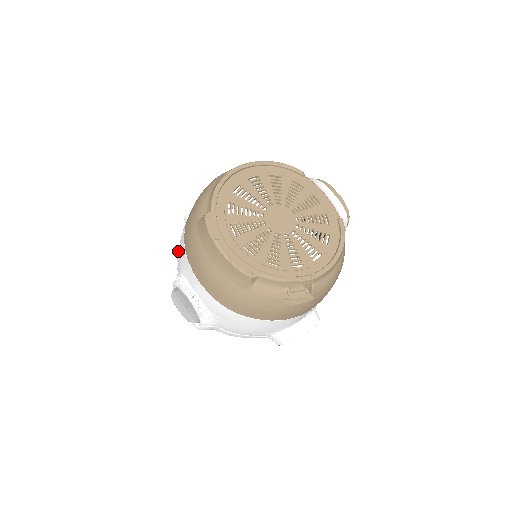
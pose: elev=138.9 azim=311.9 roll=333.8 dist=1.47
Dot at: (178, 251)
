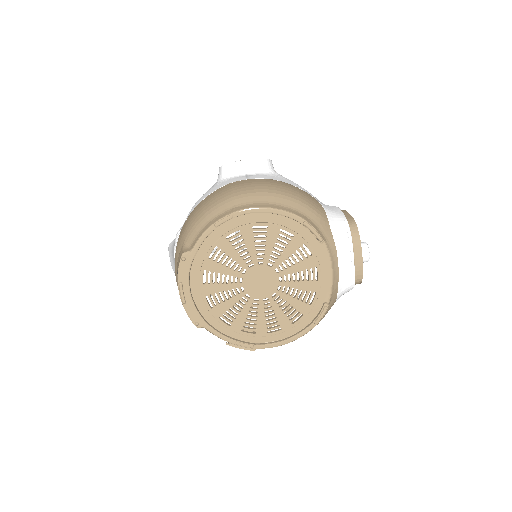
Dot at: occluded
